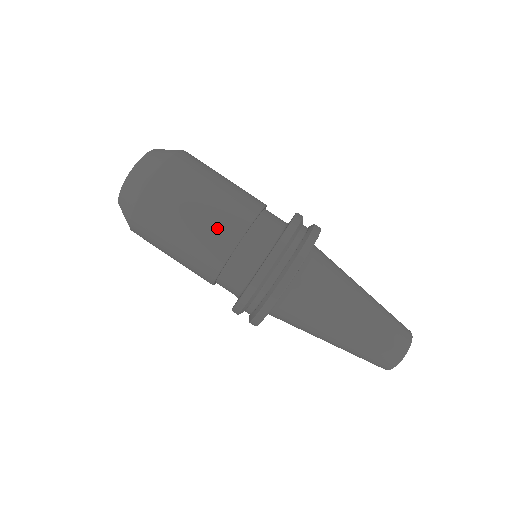
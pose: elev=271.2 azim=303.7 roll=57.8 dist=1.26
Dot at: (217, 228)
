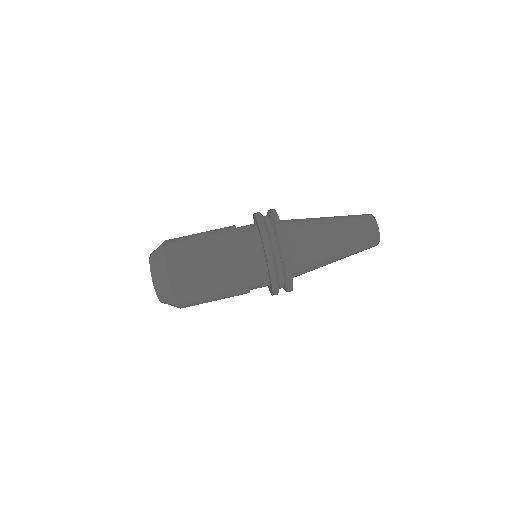
Dot at: (226, 266)
